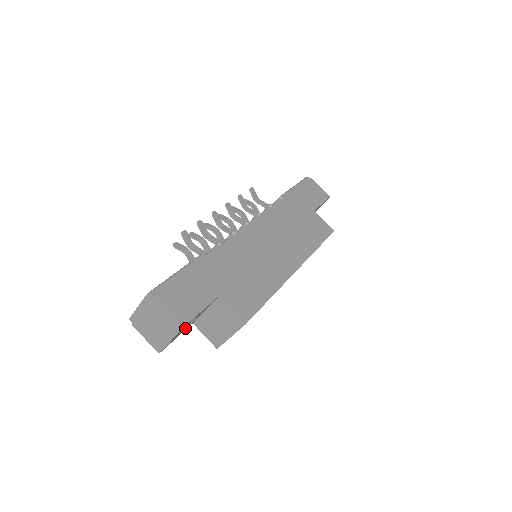
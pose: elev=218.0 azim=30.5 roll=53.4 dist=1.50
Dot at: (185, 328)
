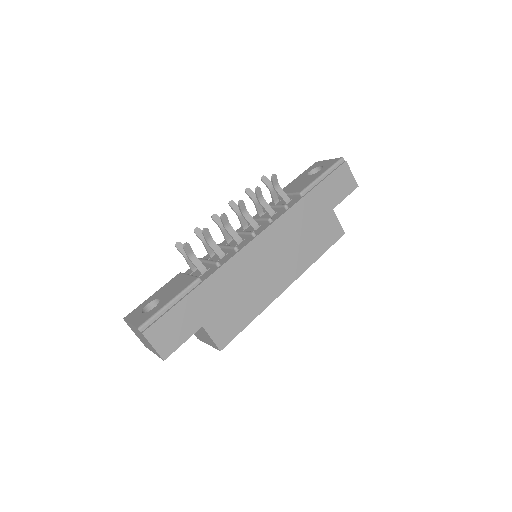
Dot at: occluded
